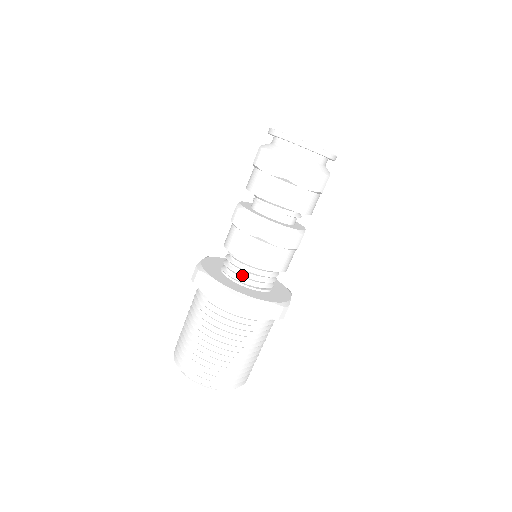
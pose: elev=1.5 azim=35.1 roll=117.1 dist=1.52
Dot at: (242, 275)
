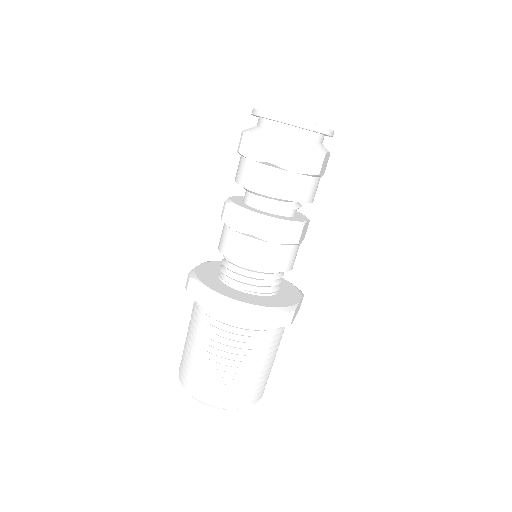
Dot at: (270, 286)
